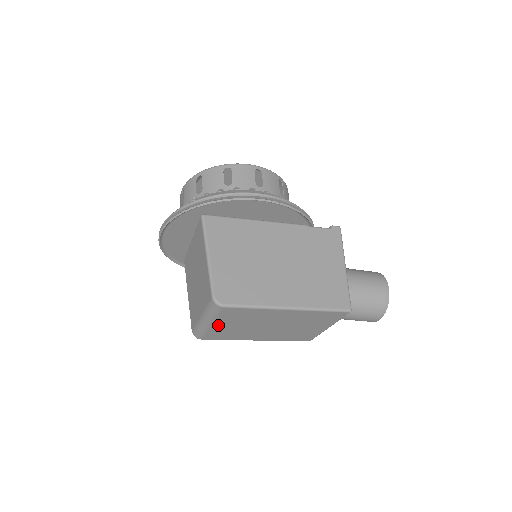
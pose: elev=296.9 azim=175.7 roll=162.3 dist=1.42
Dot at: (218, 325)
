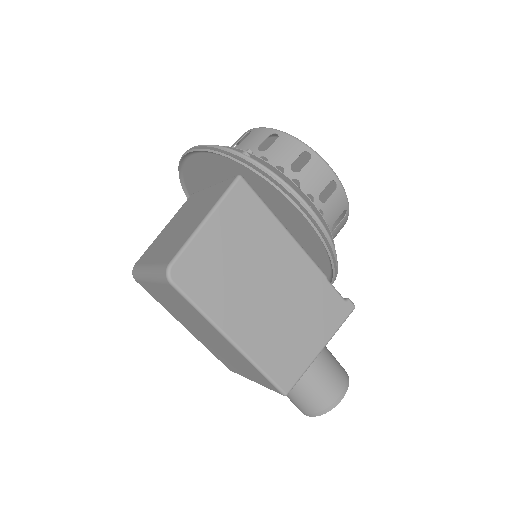
Dot at: (157, 288)
